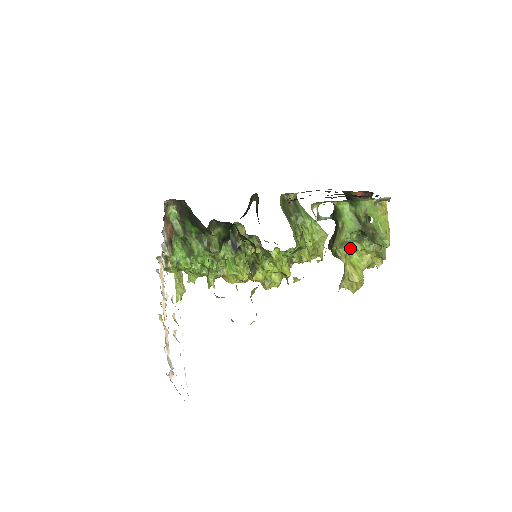
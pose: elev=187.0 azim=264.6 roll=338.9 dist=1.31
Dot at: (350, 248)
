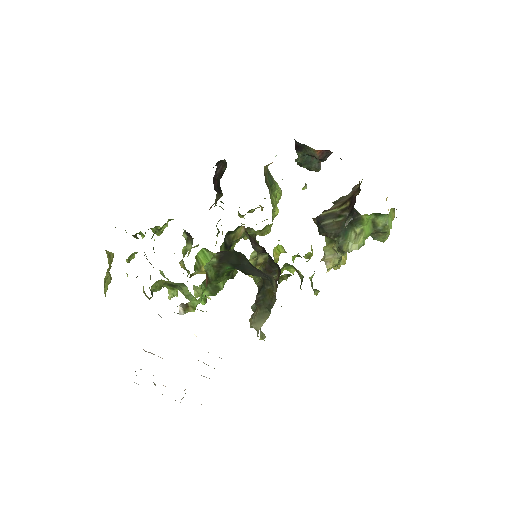
Dot at: occluded
